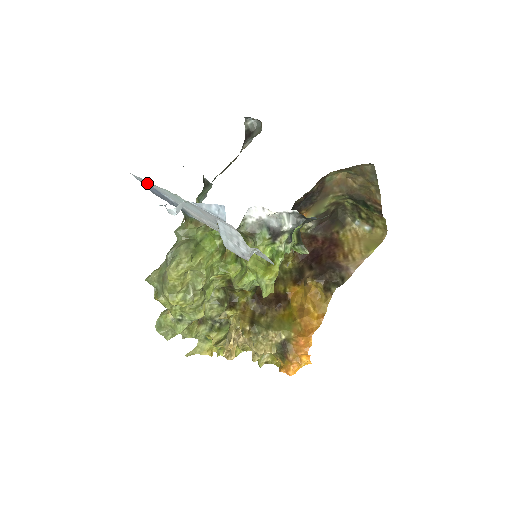
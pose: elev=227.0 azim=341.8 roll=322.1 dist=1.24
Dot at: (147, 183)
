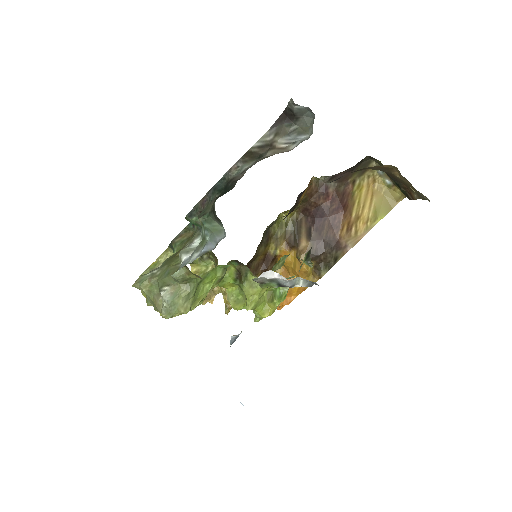
Dot at: occluded
